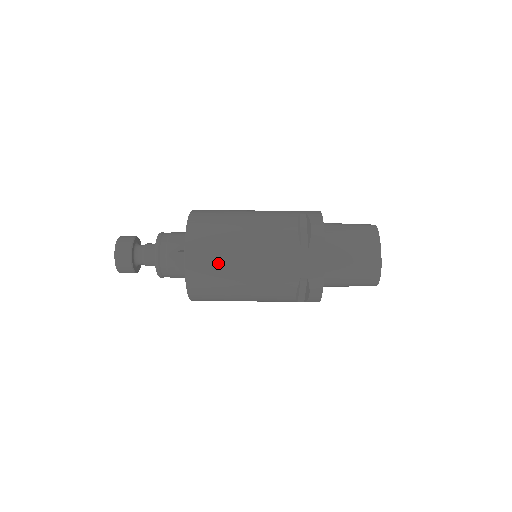
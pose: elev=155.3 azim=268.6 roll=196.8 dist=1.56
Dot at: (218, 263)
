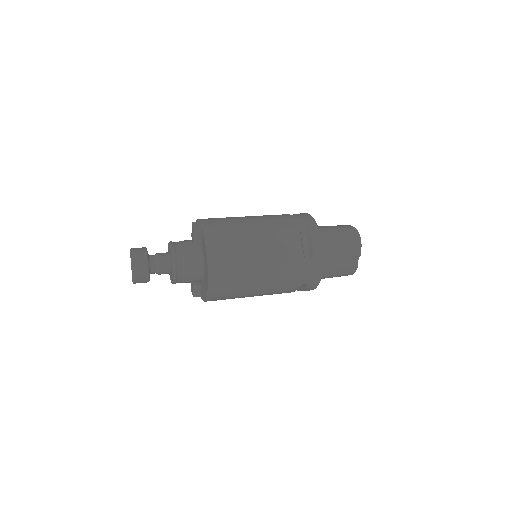
Dot at: (230, 222)
